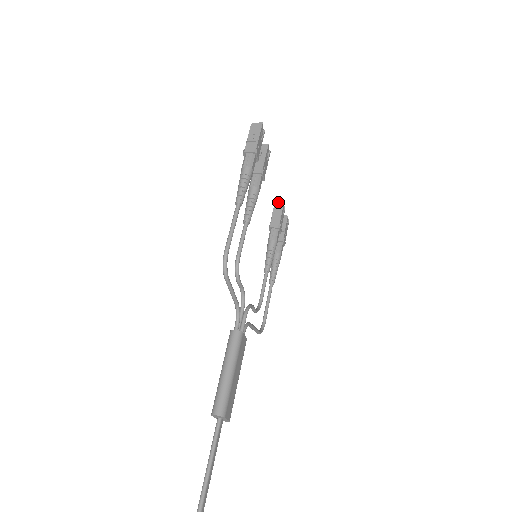
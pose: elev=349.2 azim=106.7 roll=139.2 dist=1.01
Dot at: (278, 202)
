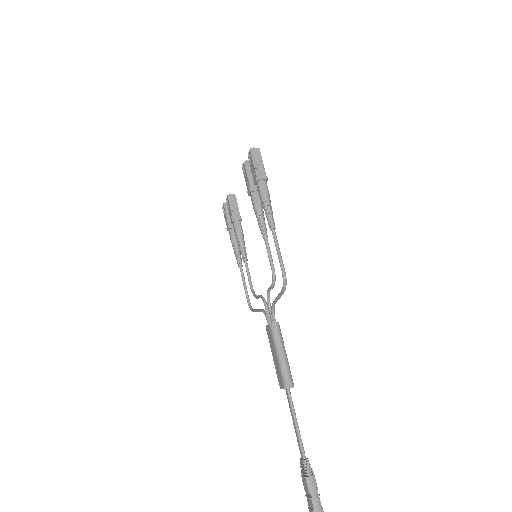
Dot at: (231, 195)
